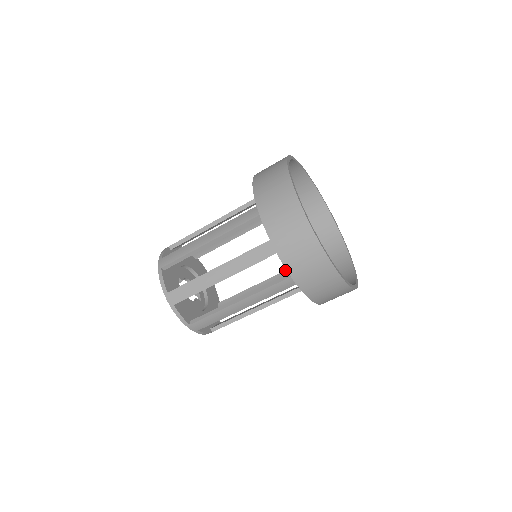
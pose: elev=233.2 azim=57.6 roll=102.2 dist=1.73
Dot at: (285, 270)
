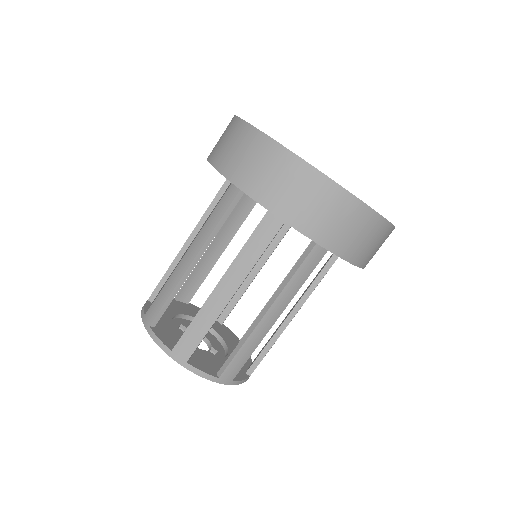
Dot at: (313, 279)
